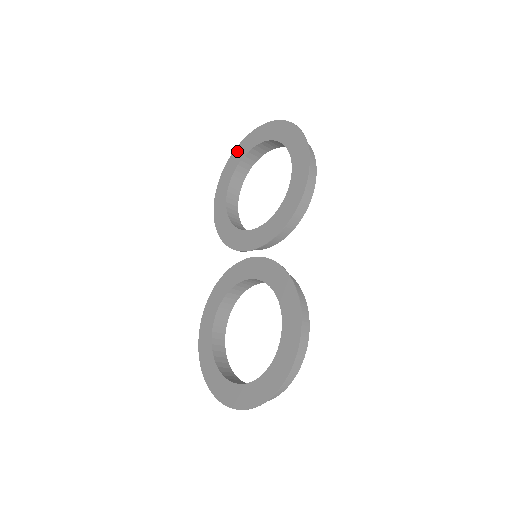
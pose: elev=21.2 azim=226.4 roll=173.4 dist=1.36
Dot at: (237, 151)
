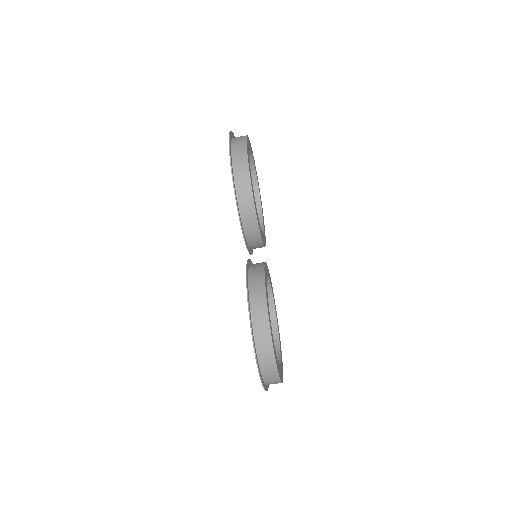
Dot at: occluded
